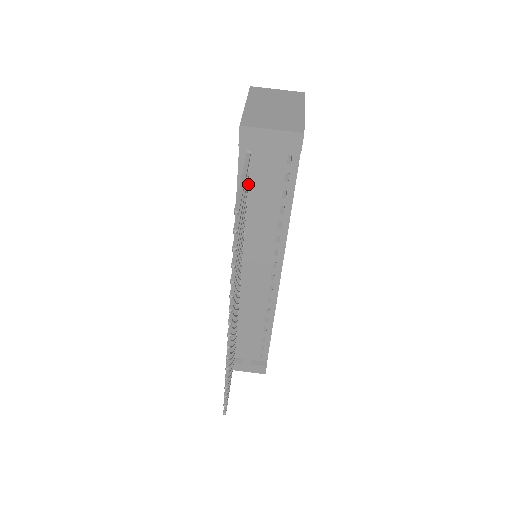
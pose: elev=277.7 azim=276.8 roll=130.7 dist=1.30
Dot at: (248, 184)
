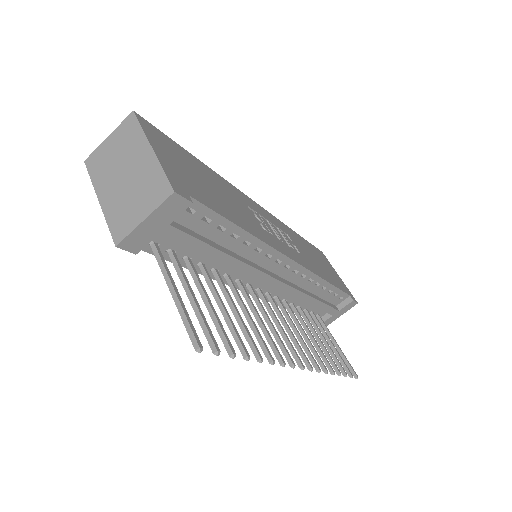
Dot at: (183, 255)
